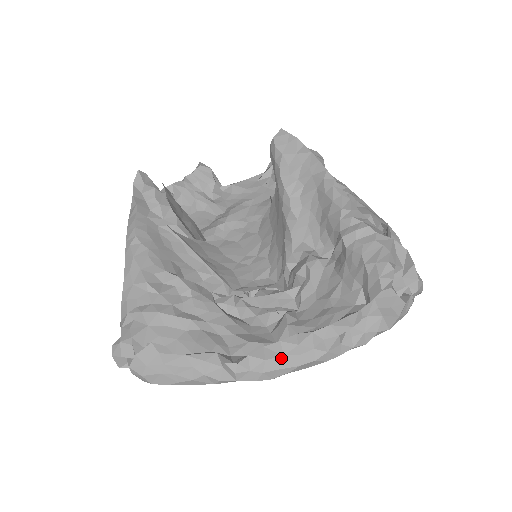
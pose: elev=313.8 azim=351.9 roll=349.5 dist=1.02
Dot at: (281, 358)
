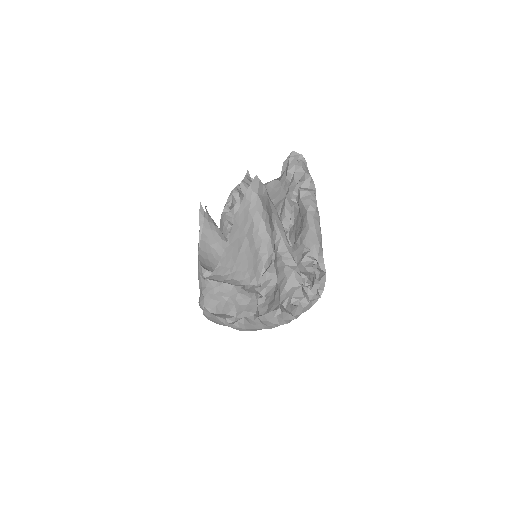
Dot at: (250, 325)
